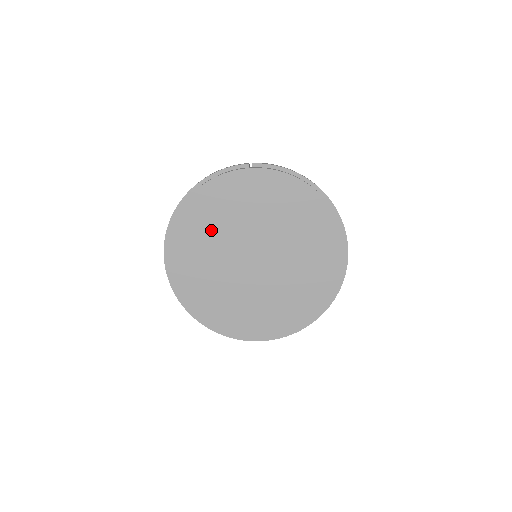
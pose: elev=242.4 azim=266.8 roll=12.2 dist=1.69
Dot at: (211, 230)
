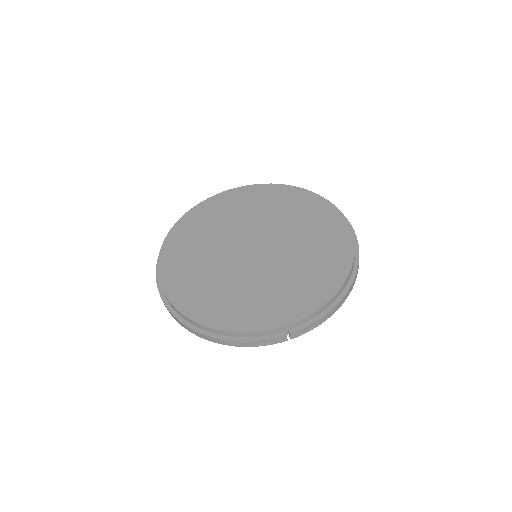
Dot at: (202, 238)
